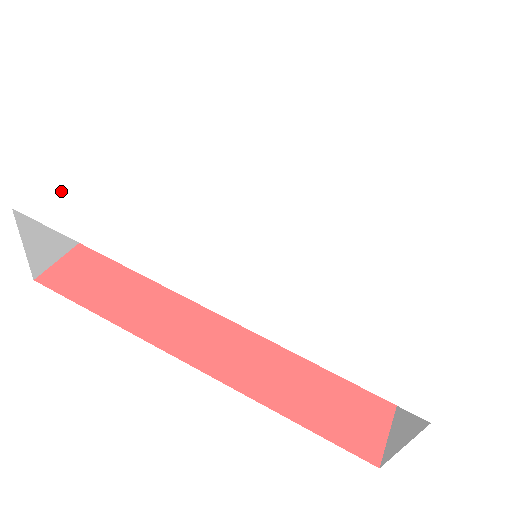
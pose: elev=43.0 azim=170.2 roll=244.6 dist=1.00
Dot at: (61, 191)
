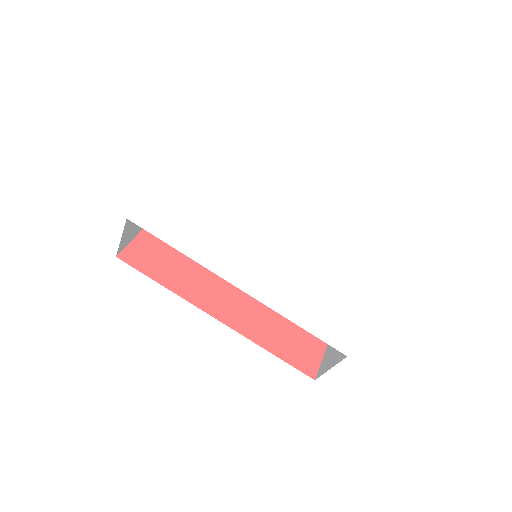
Dot at: (151, 208)
